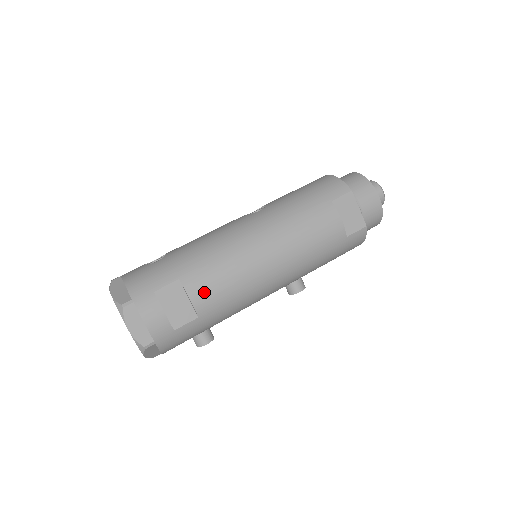
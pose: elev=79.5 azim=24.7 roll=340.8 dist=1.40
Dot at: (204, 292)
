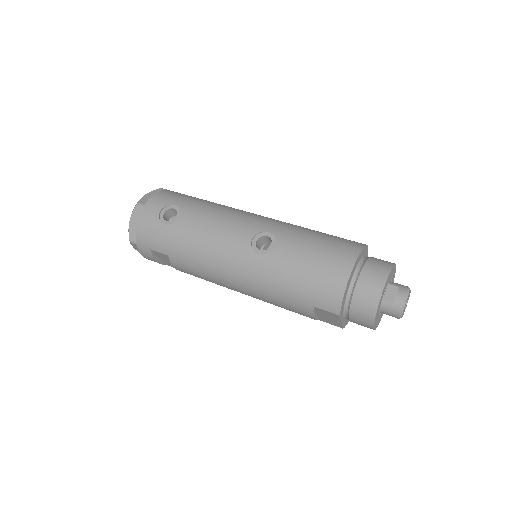
Dot at: (184, 271)
